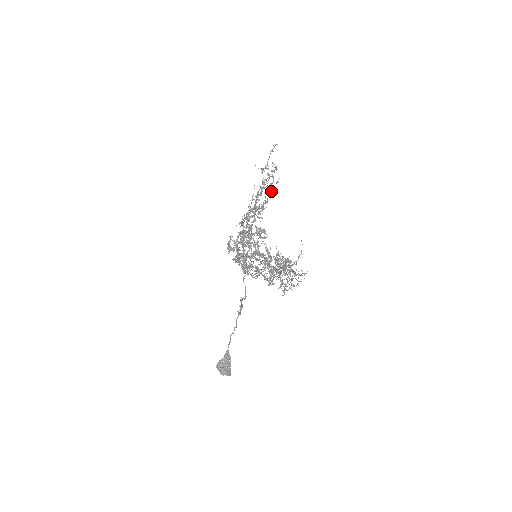
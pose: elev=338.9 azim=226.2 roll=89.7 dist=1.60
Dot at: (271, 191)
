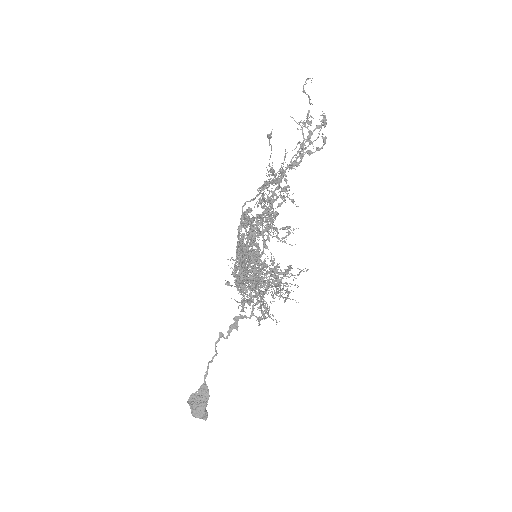
Dot at: occluded
